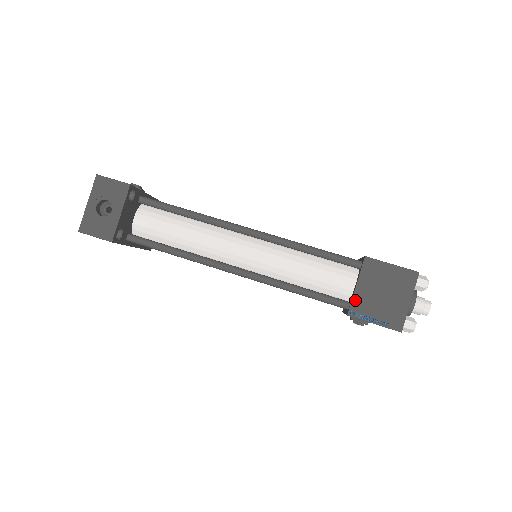
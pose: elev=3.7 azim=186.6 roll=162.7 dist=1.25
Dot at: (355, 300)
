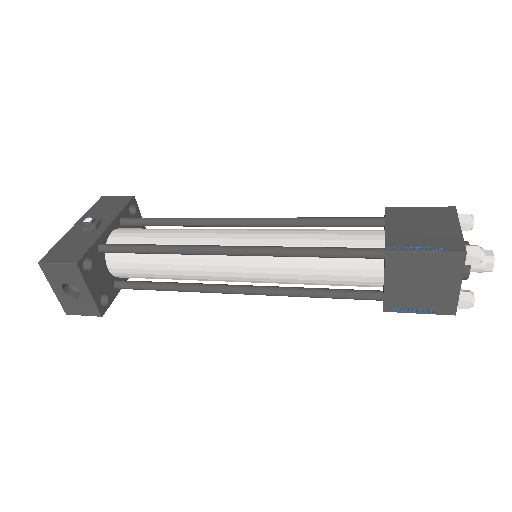
Dot at: (387, 297)
